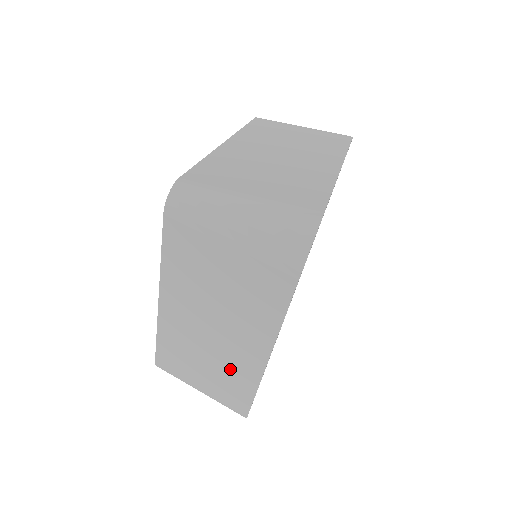
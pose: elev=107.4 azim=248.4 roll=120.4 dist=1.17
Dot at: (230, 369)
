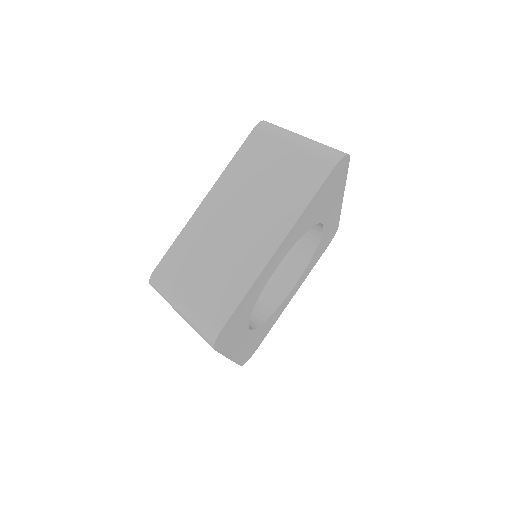
Dot at: (235, 265)
